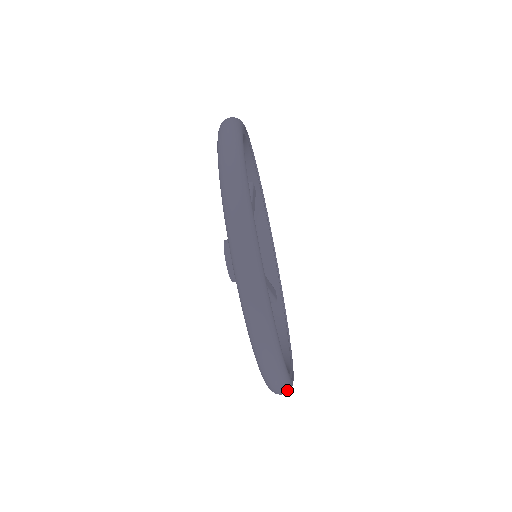
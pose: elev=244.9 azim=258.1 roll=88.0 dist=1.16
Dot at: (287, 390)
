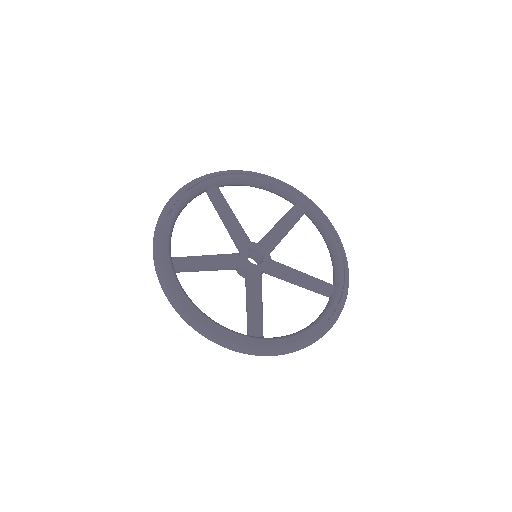
Dot at: (230, 345)
